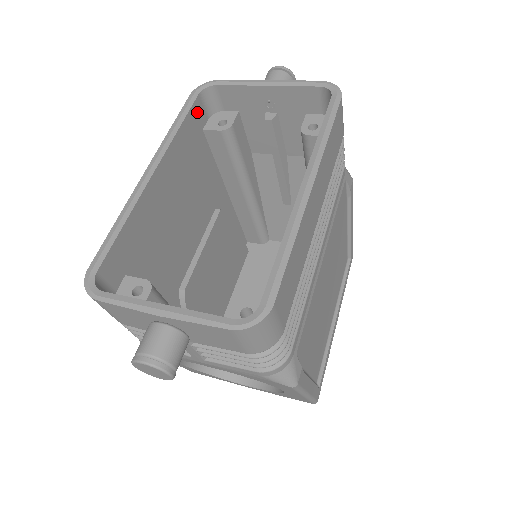
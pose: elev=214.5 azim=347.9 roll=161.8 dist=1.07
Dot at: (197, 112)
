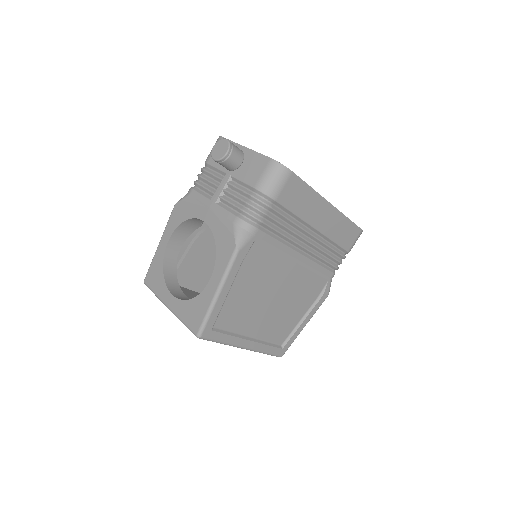
Dot at: occluded
